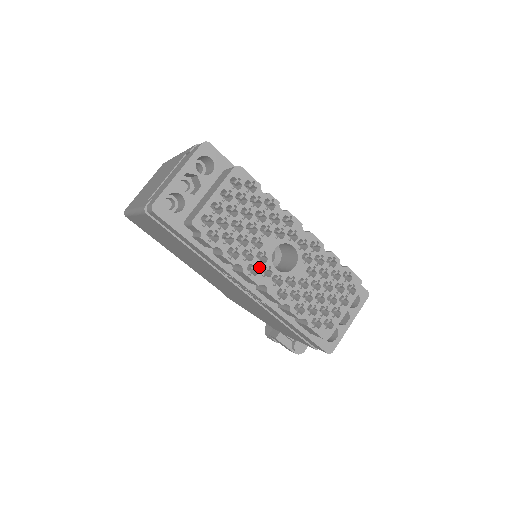
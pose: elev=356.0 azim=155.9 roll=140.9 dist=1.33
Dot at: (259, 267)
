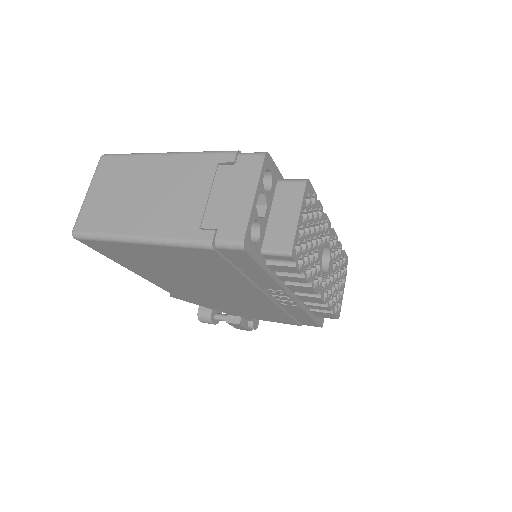
Dot at: (317, 277)
